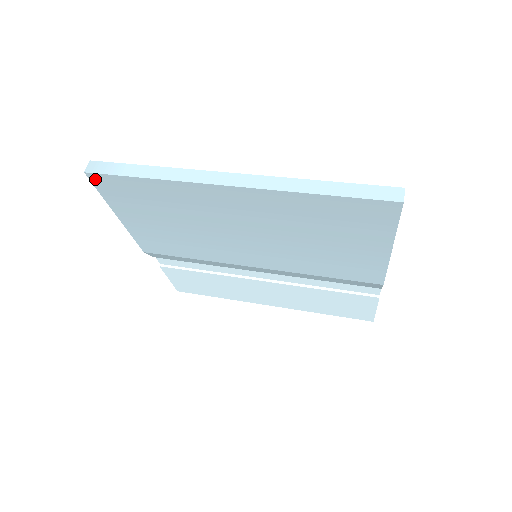
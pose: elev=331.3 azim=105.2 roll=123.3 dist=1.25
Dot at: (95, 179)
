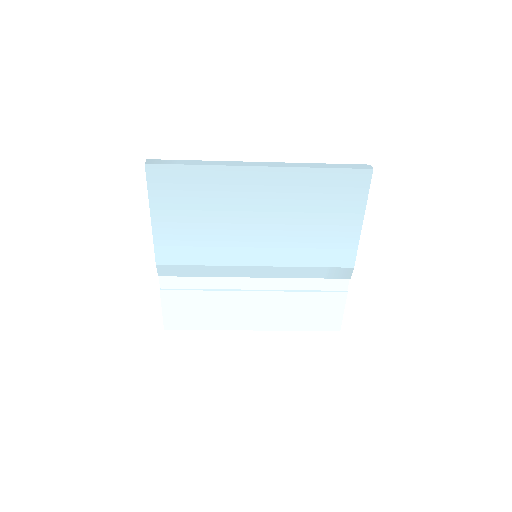
Dot at: (151, 171)
